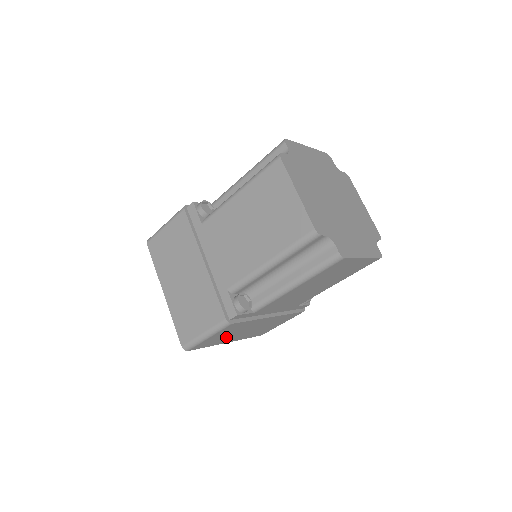
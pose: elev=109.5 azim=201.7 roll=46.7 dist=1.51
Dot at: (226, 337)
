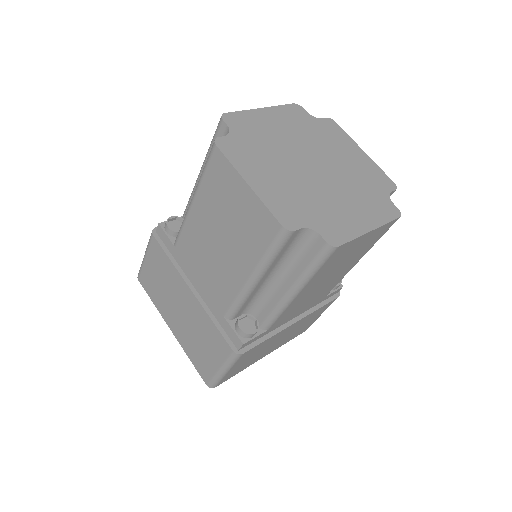
Dot at: (254, 358)
